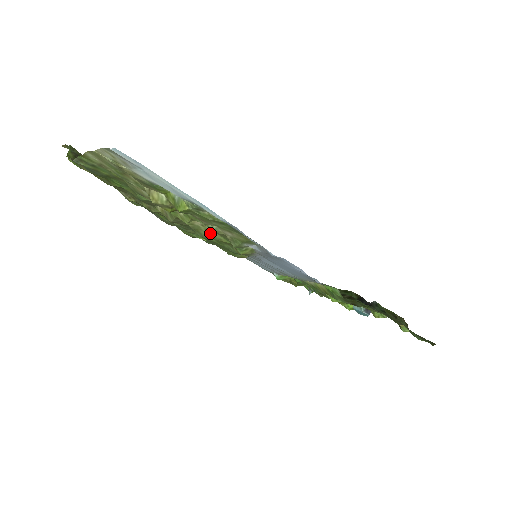
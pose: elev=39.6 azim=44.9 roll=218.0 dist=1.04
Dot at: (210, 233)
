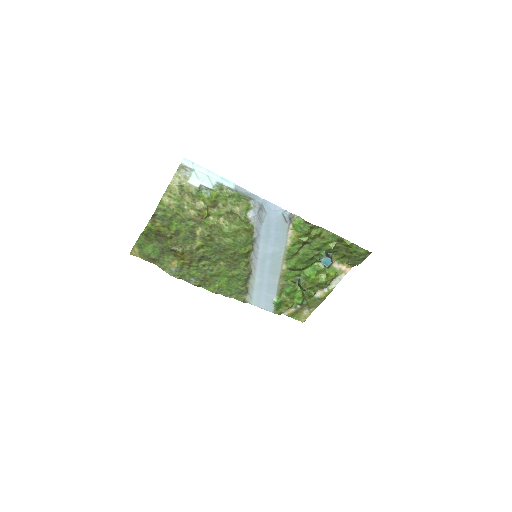
Dot at: (229, 227)
